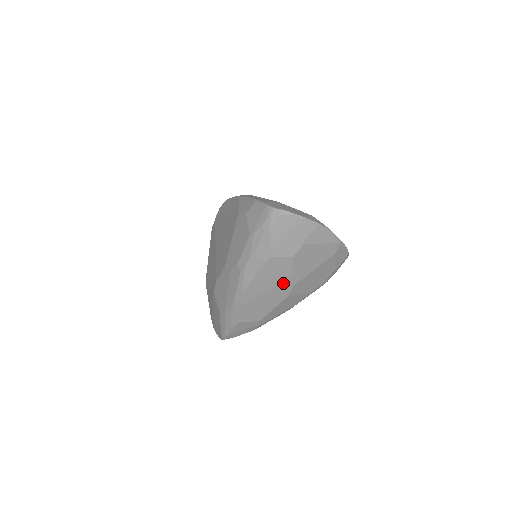
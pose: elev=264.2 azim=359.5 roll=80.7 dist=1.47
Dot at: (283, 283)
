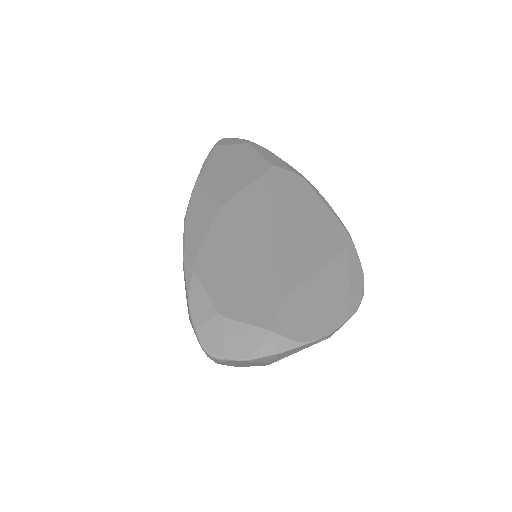
Dot at: occluded
